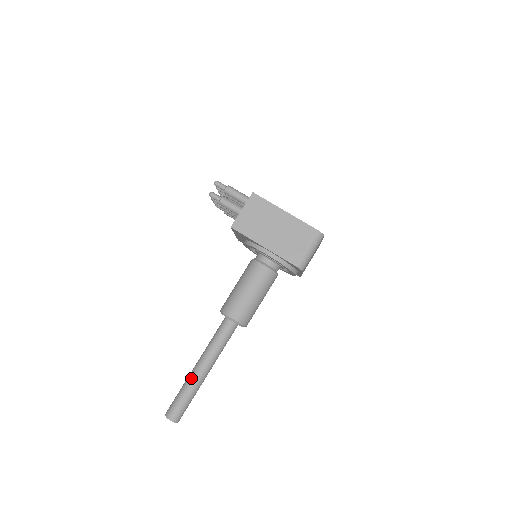
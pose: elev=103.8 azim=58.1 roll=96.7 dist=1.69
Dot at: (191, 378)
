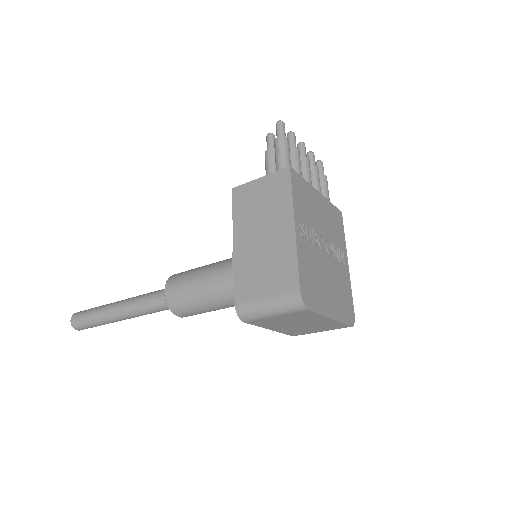
Dot at: (107, 306)
